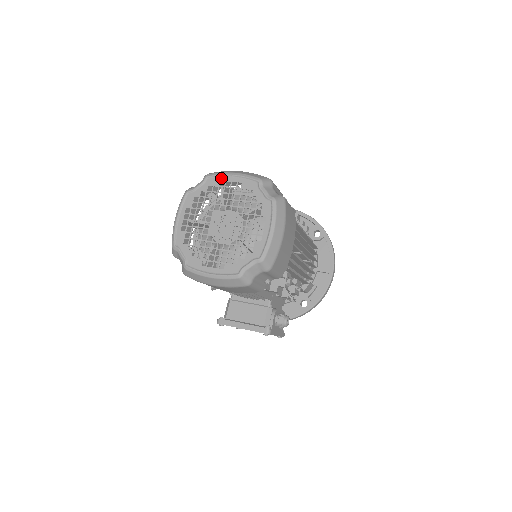
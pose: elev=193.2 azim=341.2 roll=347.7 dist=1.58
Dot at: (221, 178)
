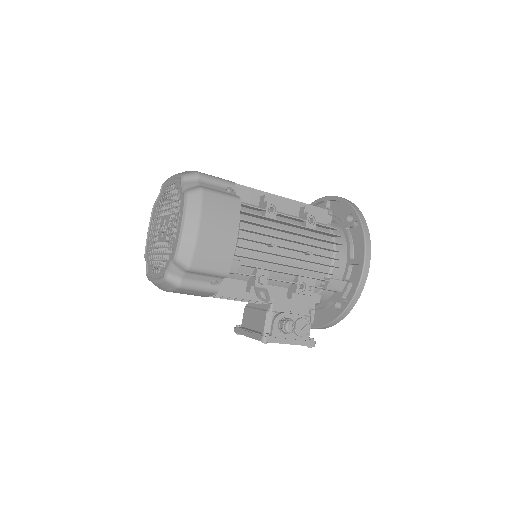
Dot at: (167, 184)
